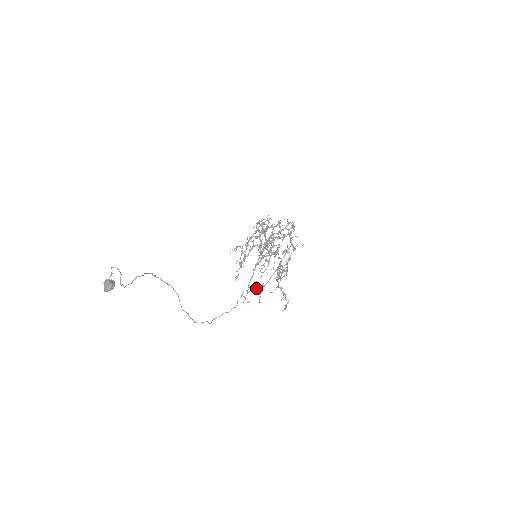
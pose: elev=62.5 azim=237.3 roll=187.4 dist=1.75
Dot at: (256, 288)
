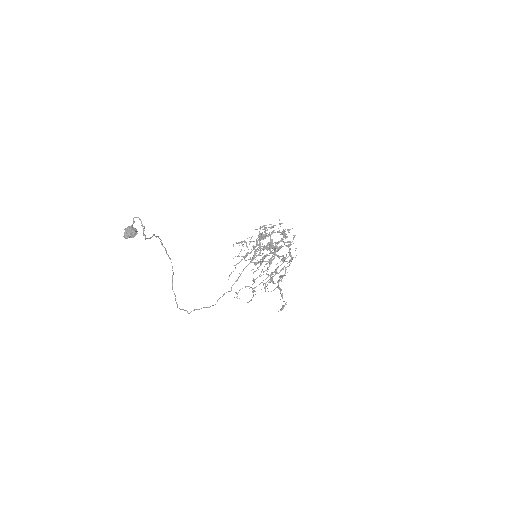
Dot at: occluded
